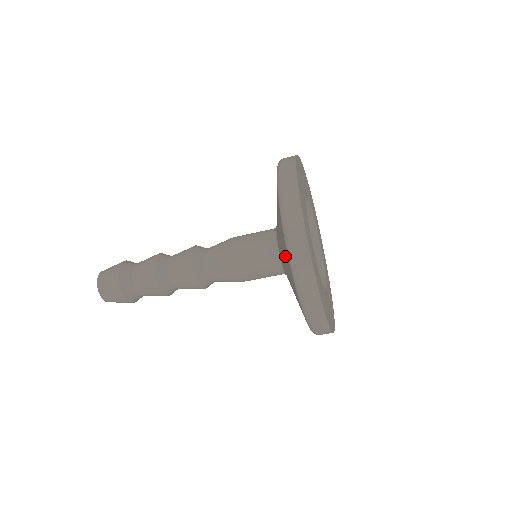
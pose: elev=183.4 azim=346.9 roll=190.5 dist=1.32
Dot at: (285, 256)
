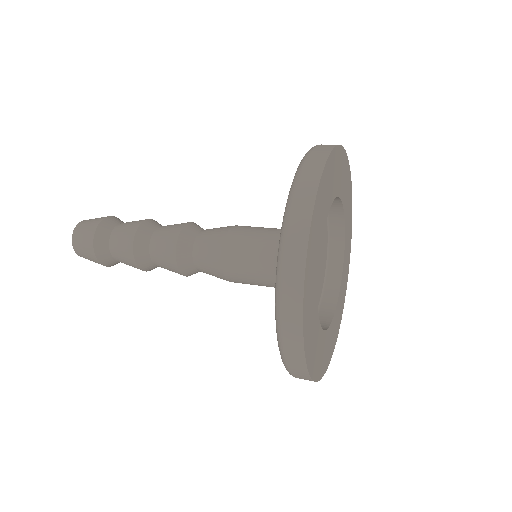
Dot at: occluded
